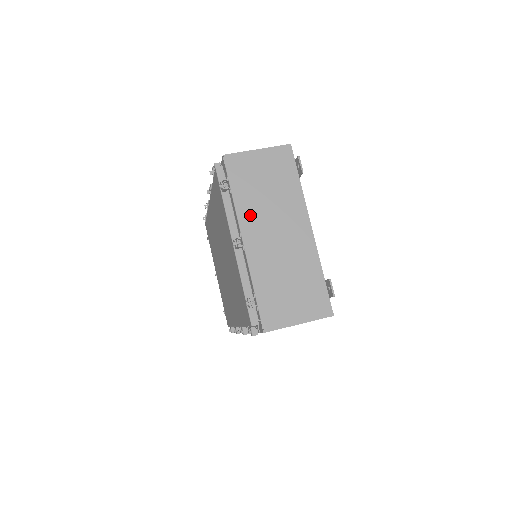
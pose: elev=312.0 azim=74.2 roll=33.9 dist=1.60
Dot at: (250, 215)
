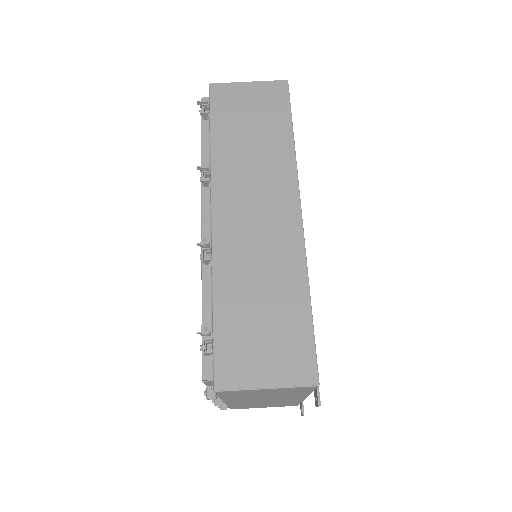
Dot at: (238, 399)
